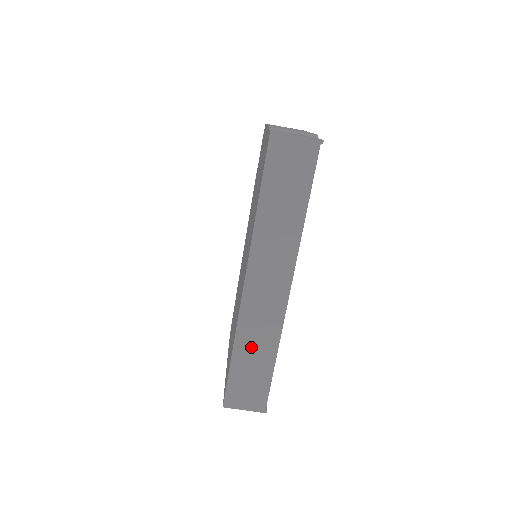
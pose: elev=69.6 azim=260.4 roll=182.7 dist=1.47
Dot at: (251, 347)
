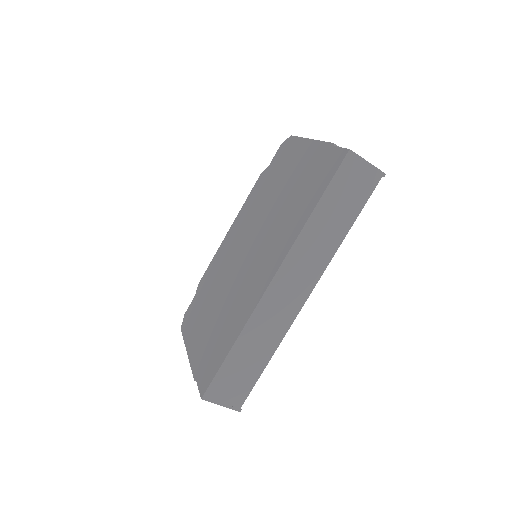
Dot at: (253, 344)
